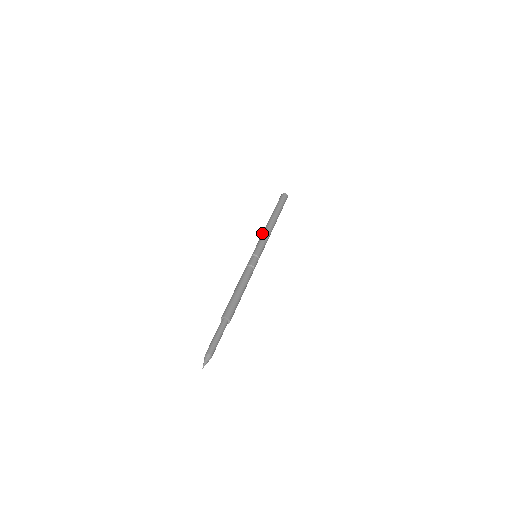
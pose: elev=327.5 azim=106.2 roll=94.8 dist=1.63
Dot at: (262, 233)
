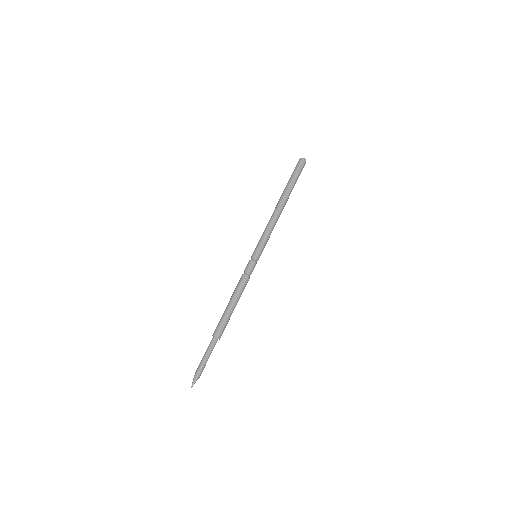
Dot at: occluded
